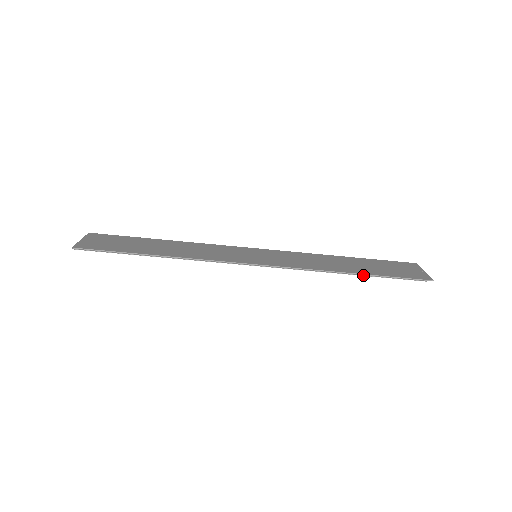
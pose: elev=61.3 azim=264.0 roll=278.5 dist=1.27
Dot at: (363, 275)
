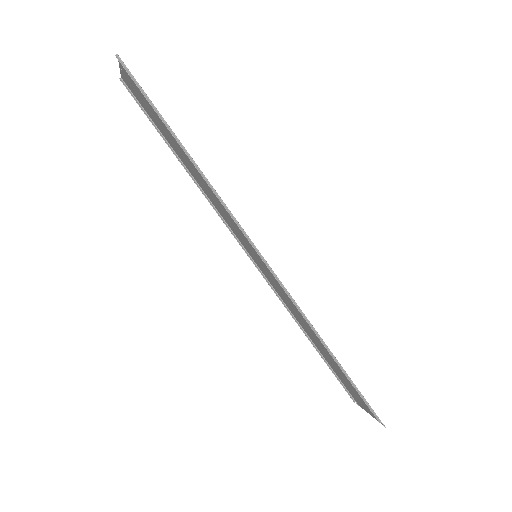
Dot at: (338, 363)
